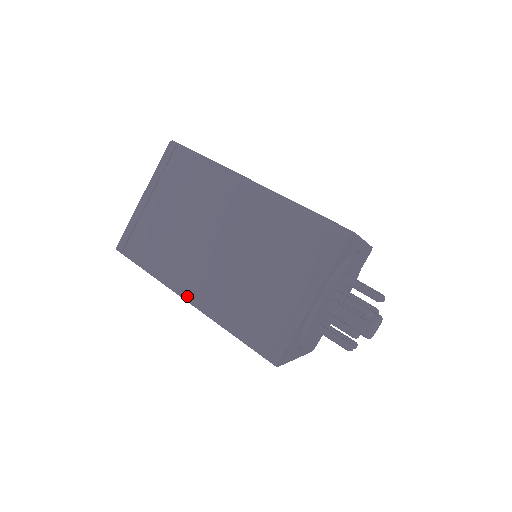
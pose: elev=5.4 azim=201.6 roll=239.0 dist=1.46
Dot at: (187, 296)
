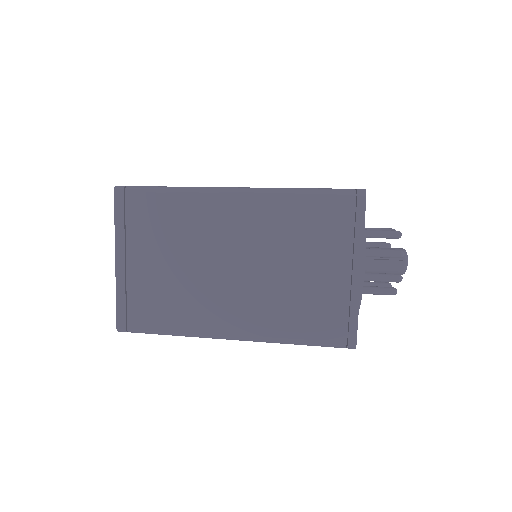
Dot at: (229, 335)
